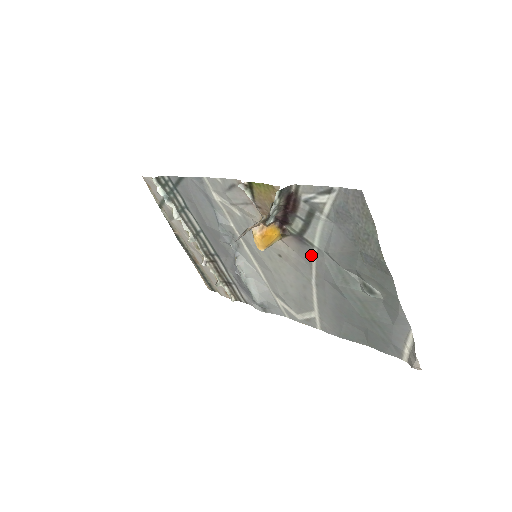
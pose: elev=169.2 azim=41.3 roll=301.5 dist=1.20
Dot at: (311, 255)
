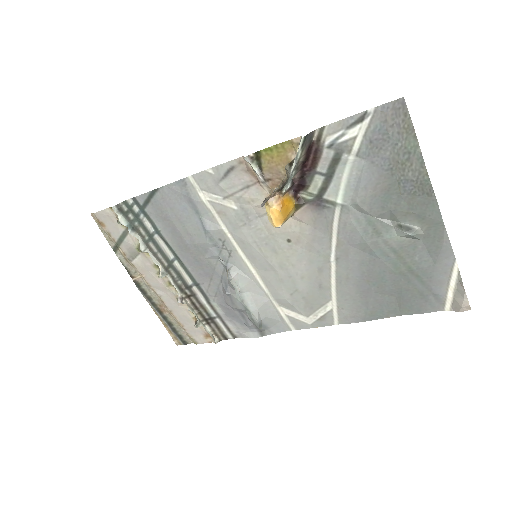
Dot at: (332, 219)
